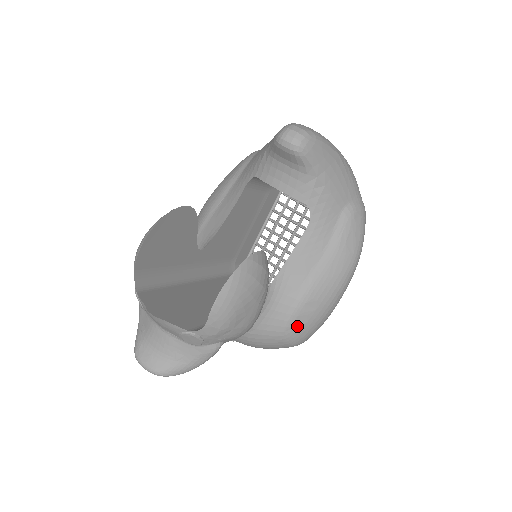
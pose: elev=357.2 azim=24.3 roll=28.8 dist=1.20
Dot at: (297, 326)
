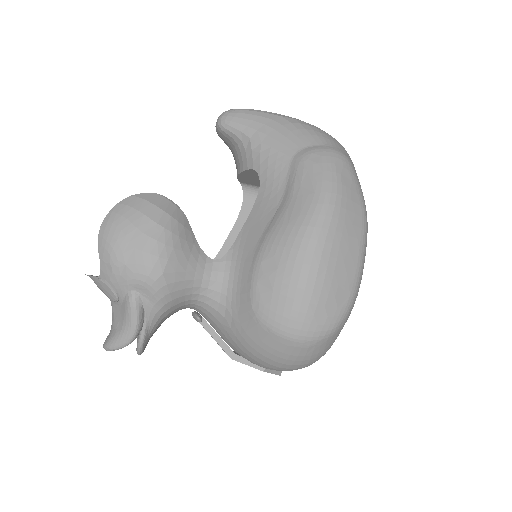
Dot at: (263, 297)
